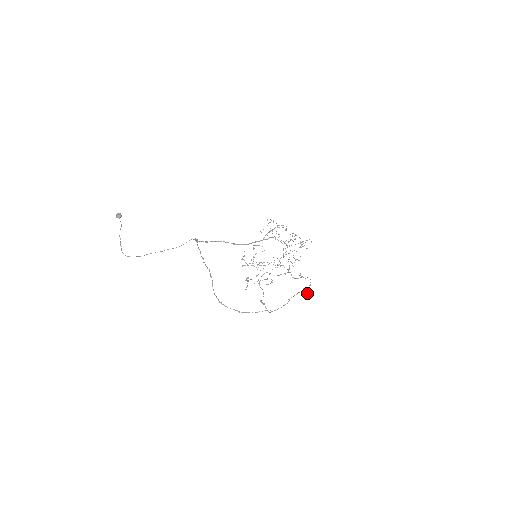
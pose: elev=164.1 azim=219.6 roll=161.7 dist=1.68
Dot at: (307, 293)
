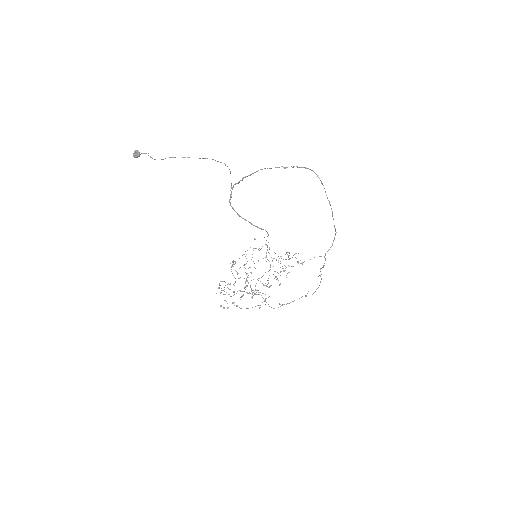
Dot at: (318, 287)
